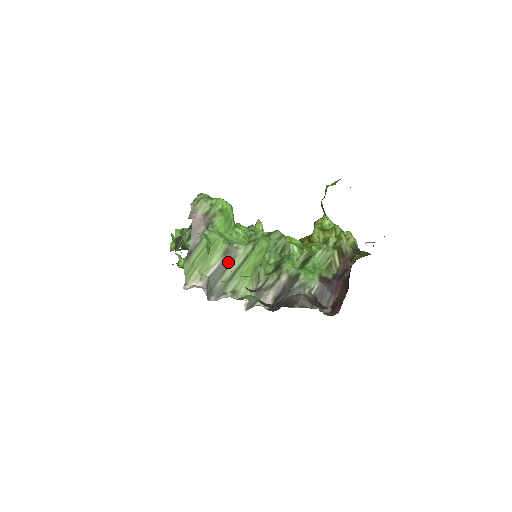
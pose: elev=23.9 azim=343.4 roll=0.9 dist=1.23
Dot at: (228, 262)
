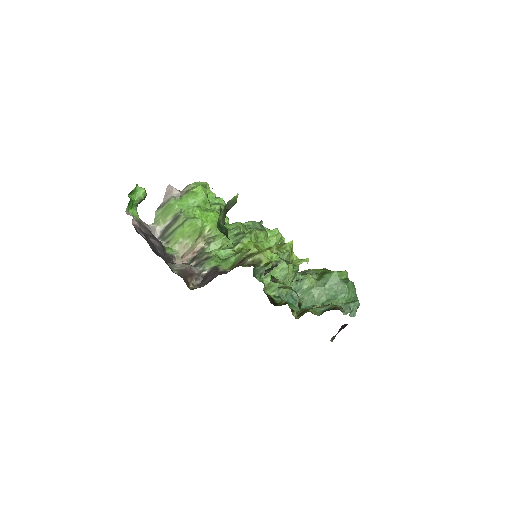
Dot at: (174, 222)
